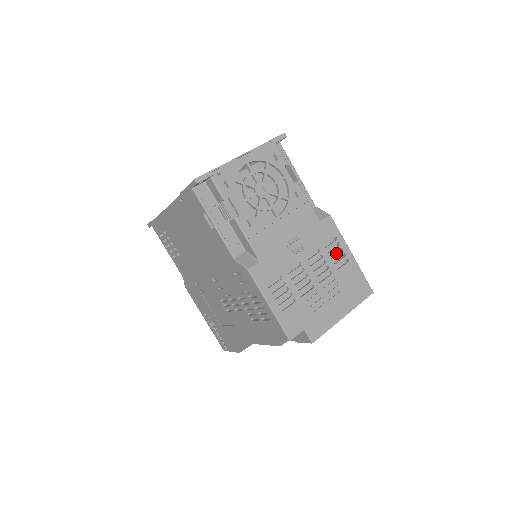
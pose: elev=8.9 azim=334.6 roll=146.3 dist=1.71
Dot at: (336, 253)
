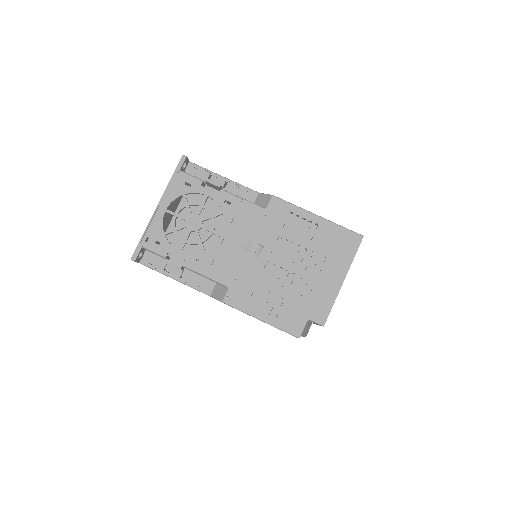
Dot at: (302, 225)
